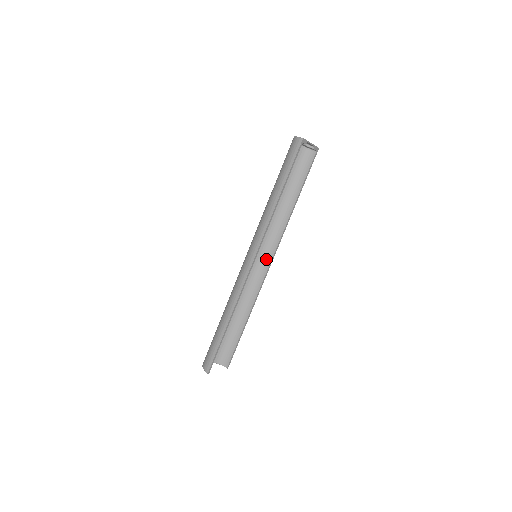
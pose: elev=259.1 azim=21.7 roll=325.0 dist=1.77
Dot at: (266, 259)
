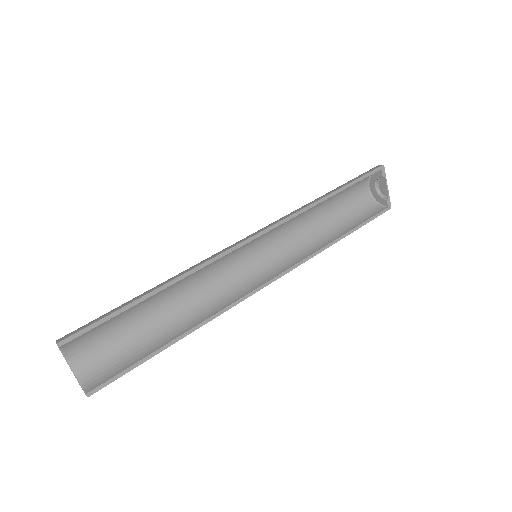
Dot at: (265, 276)
